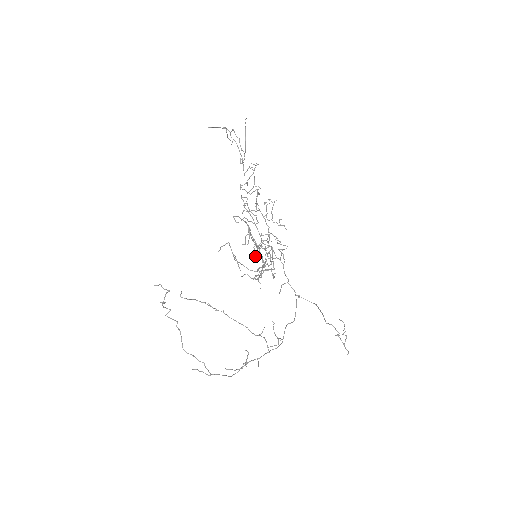
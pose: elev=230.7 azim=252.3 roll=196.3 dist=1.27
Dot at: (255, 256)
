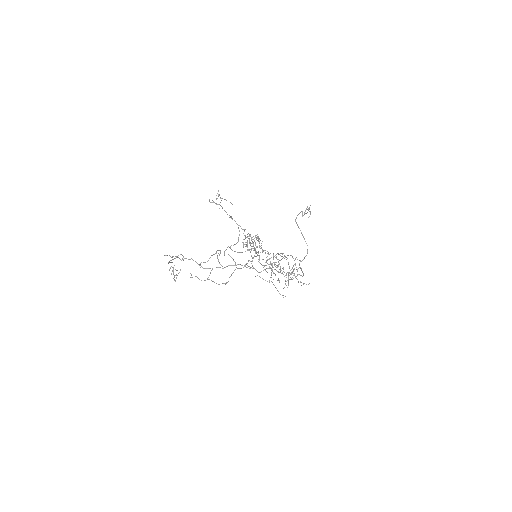
Dot at: (246, 242)
